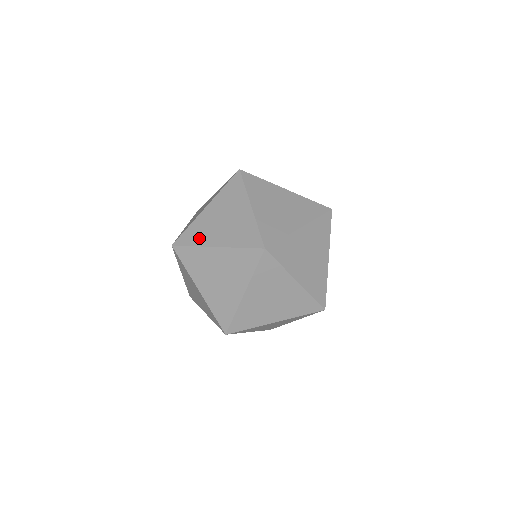
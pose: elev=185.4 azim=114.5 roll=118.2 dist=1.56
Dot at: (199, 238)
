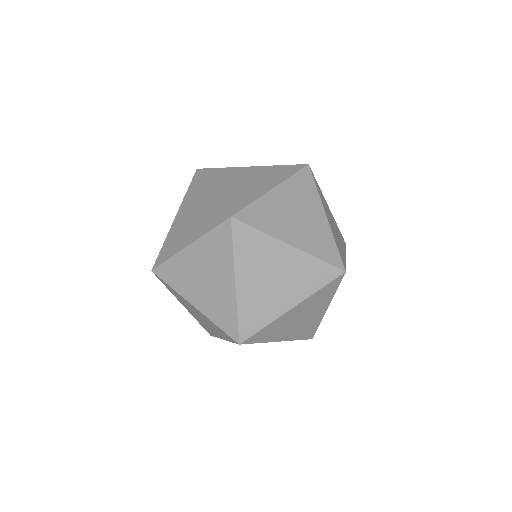
Dot at: (178, 283)
